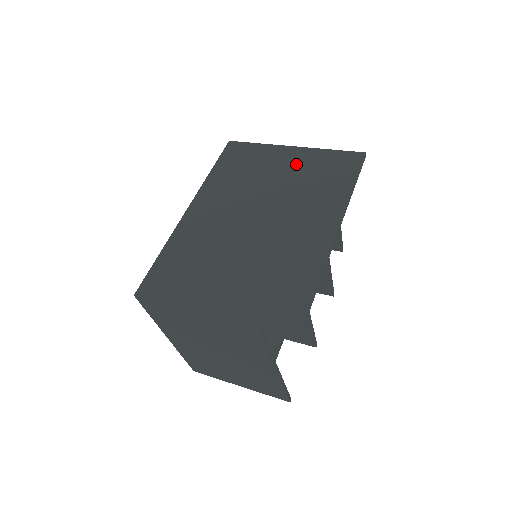
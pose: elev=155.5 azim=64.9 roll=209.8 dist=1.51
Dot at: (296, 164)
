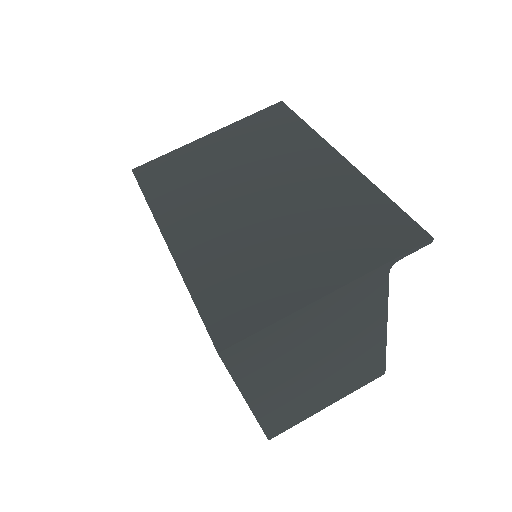
Dot at: (231, 142)
